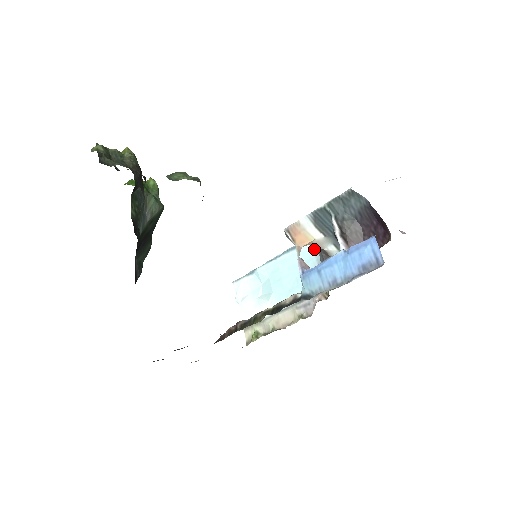
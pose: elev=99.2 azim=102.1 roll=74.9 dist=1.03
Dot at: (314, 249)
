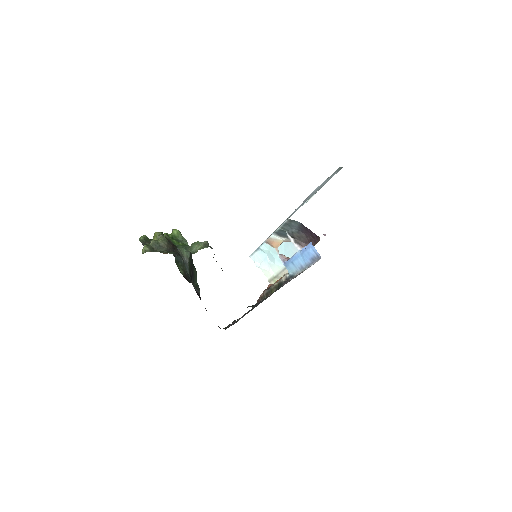
Dot at: occluded
